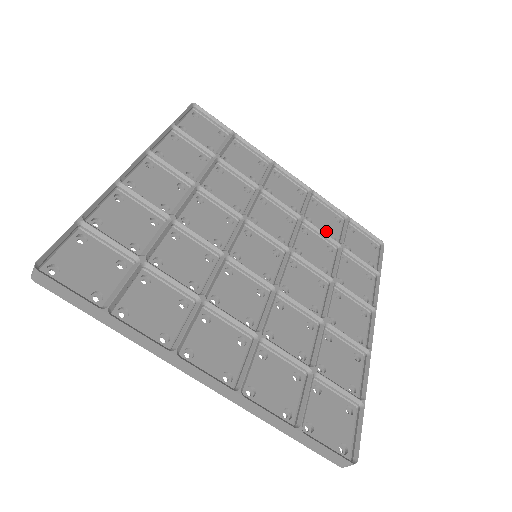
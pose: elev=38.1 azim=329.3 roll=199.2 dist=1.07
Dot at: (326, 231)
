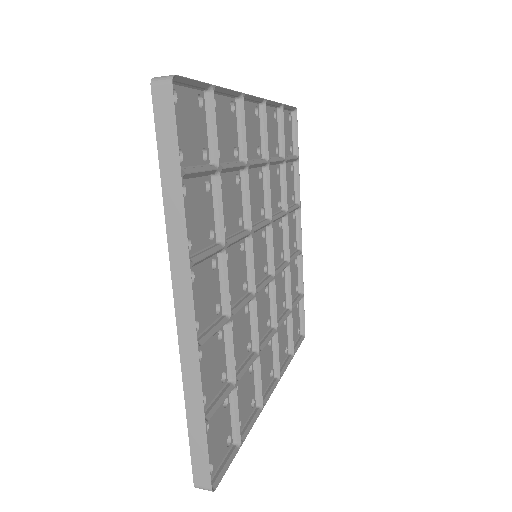
Dot at: (274, 148)
